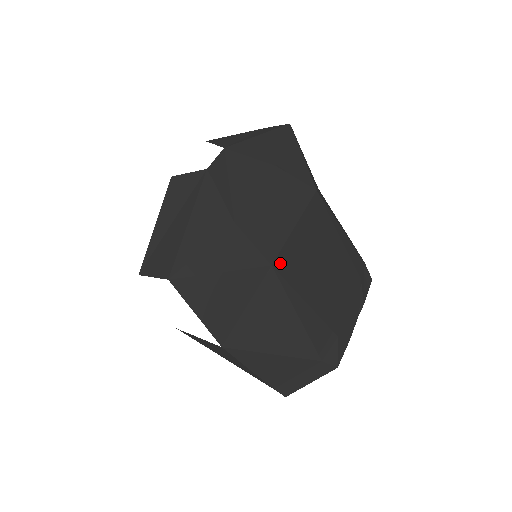
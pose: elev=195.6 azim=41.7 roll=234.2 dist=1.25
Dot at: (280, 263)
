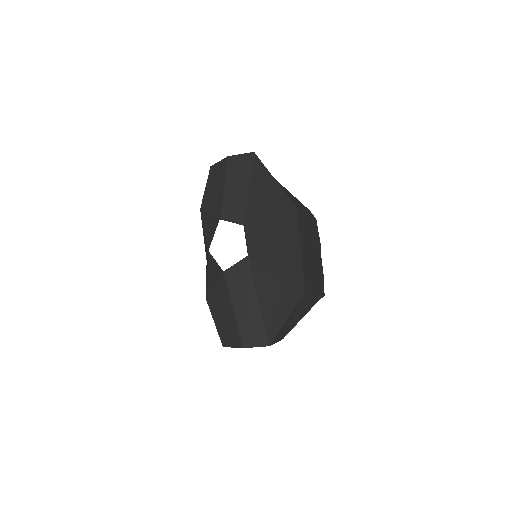
Dot at: (306, 283)
